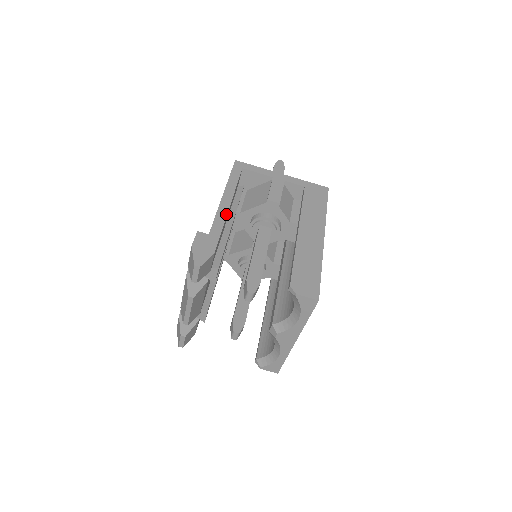
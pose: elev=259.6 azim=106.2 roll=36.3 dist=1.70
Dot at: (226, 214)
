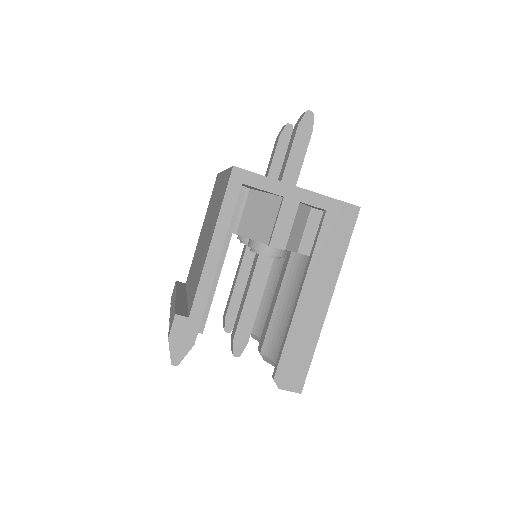
Dot at: (212, 281)
